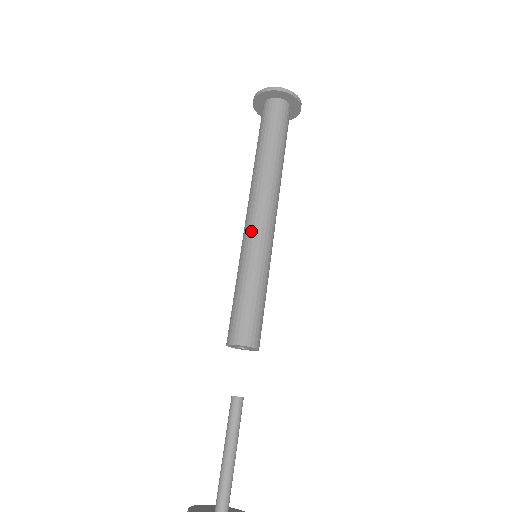
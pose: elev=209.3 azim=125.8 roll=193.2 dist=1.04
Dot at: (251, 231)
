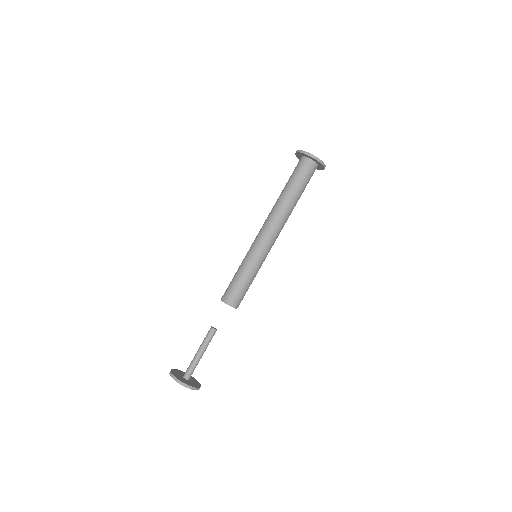
Dot at: (256, 241)
